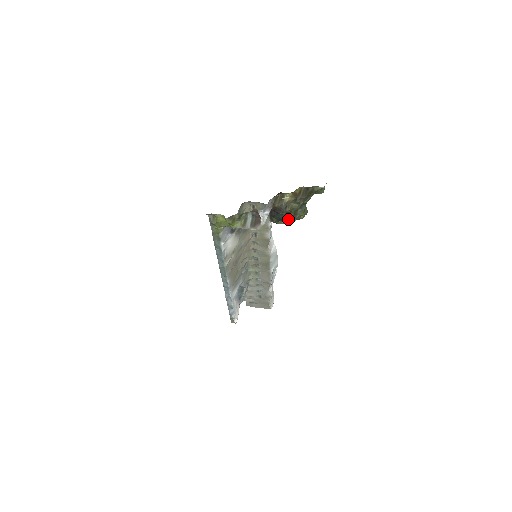
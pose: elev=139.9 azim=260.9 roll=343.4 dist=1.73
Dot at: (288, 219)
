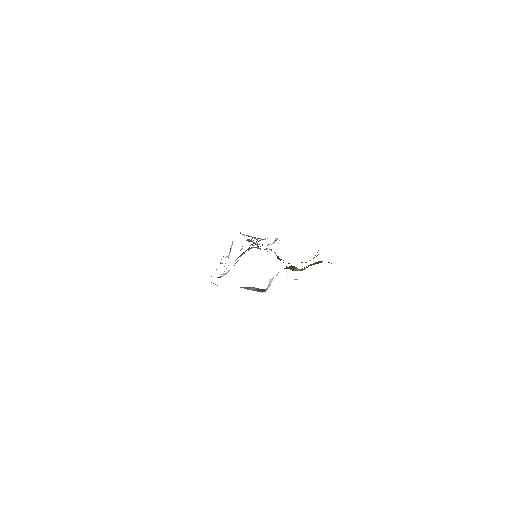
Dot at: occluded
